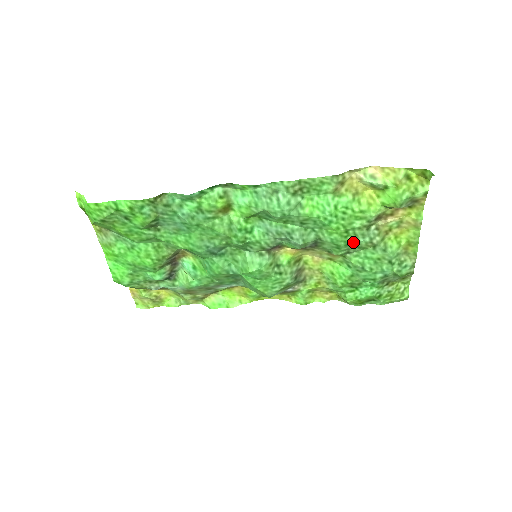
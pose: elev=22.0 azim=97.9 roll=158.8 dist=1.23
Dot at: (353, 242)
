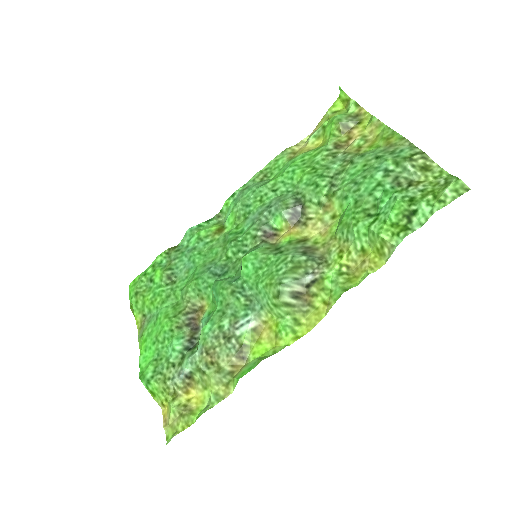
Dot at: (326, 172)
